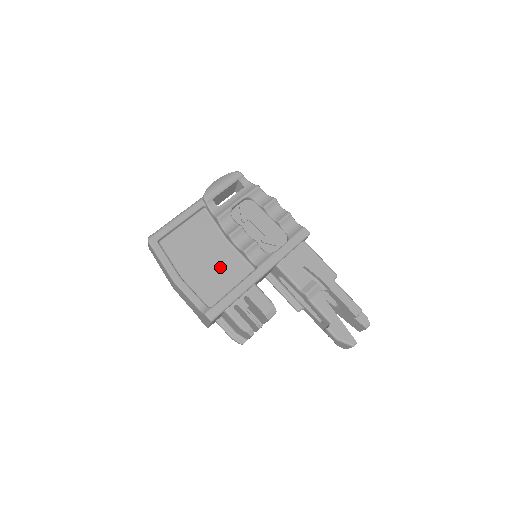
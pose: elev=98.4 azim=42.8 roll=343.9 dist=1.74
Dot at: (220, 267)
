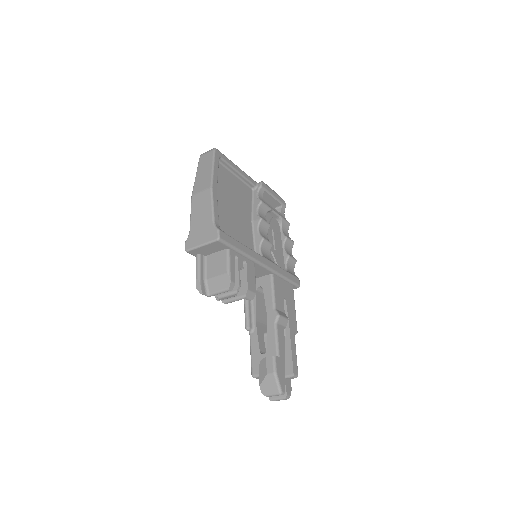
Dot at: (238, 226)
